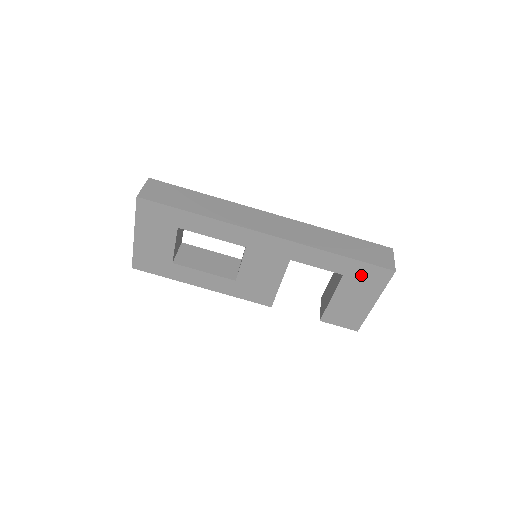
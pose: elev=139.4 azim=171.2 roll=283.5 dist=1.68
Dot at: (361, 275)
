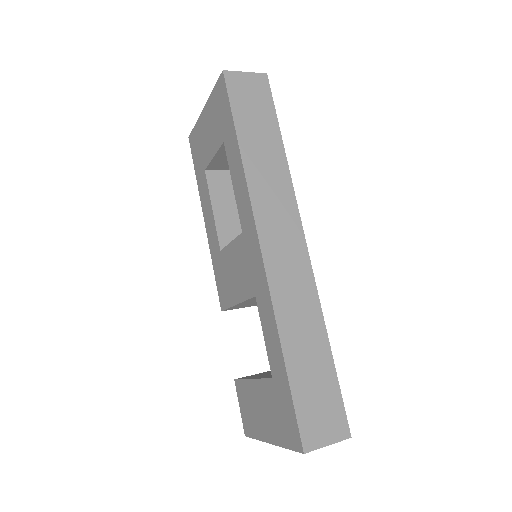
Dot at: (282, 404)
